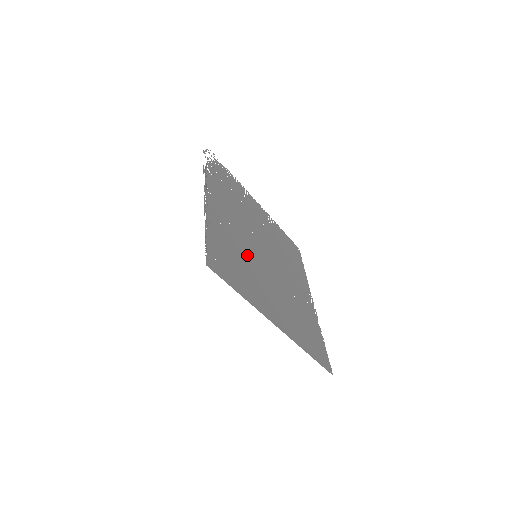
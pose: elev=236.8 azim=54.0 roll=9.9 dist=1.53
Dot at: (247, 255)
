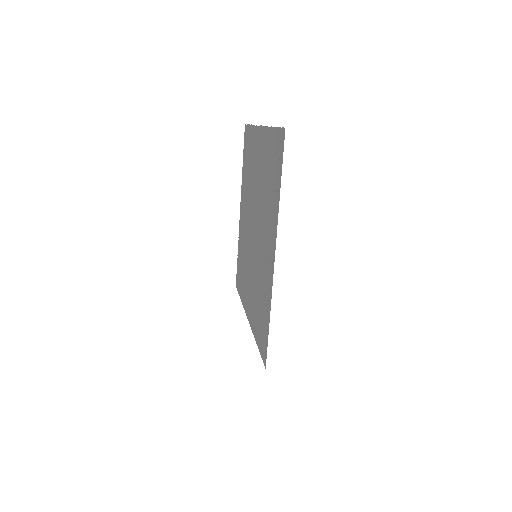
Dot at: (258, 274)
